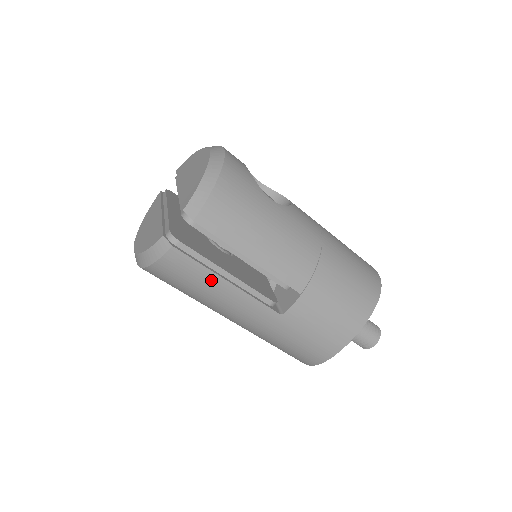
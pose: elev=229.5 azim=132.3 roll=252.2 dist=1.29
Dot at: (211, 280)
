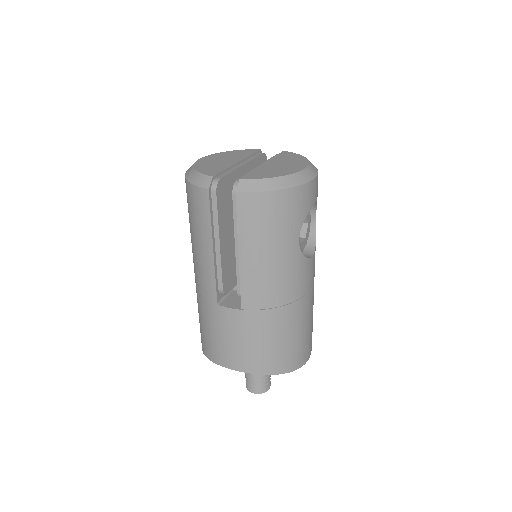
Dot at: (206, 234)
